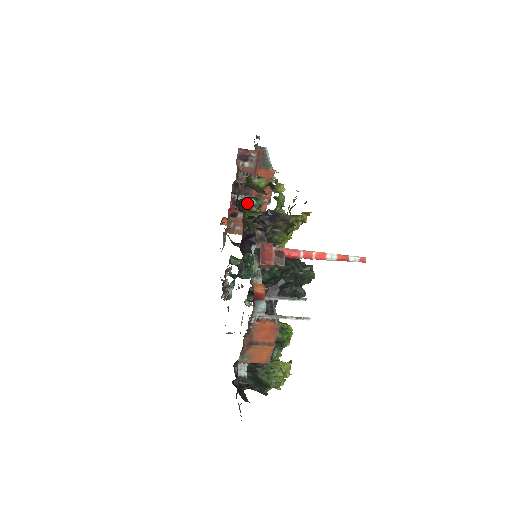
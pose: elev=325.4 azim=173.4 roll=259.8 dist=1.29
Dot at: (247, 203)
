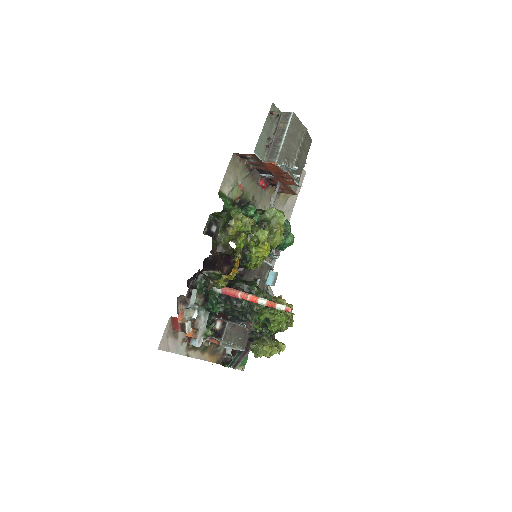
Dot at: occluded
